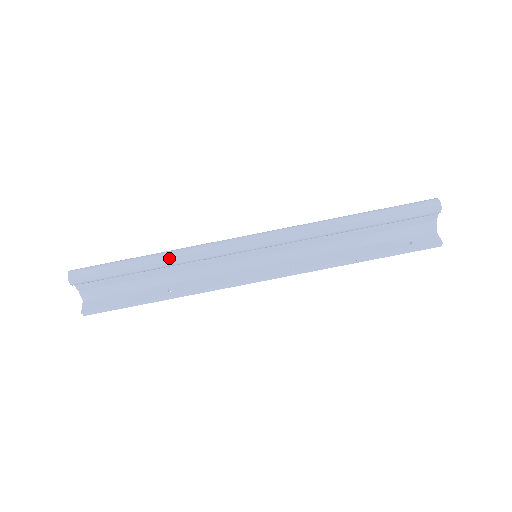
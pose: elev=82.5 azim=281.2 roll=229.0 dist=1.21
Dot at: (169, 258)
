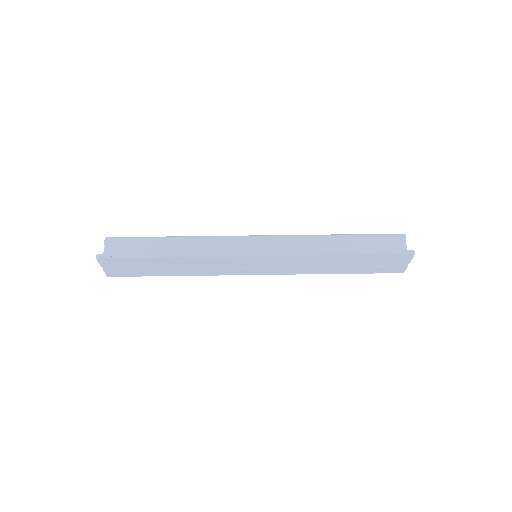
Dot at: (189, 236)
